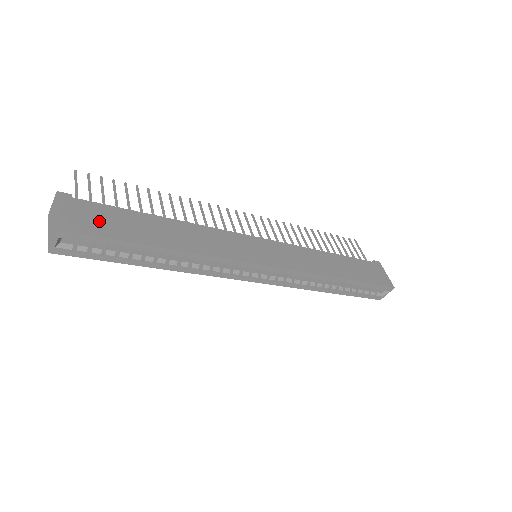
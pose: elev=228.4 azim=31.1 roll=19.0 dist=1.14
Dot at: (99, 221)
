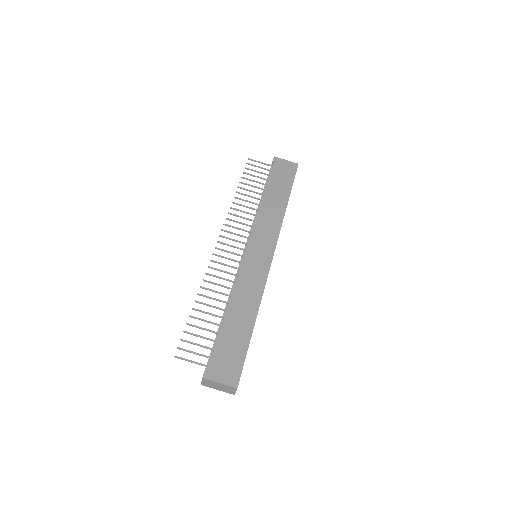
Dot at: (230, 359)
